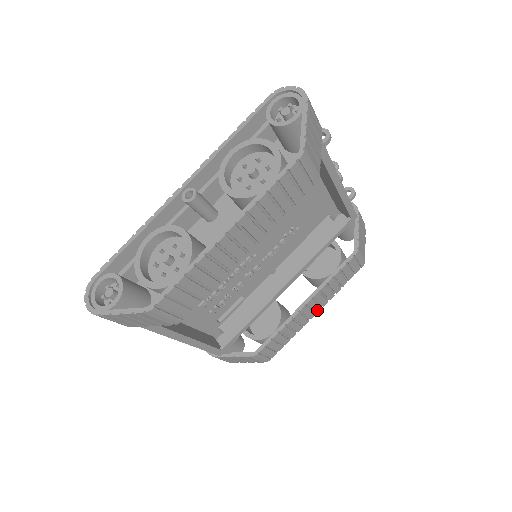
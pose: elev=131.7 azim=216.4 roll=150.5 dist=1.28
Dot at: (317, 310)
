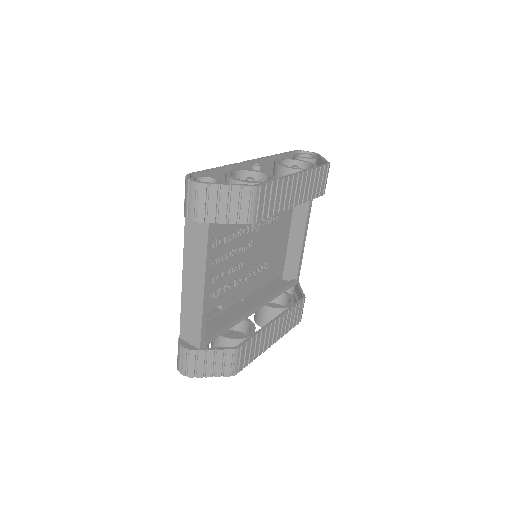
Dot at: (273, 341)
